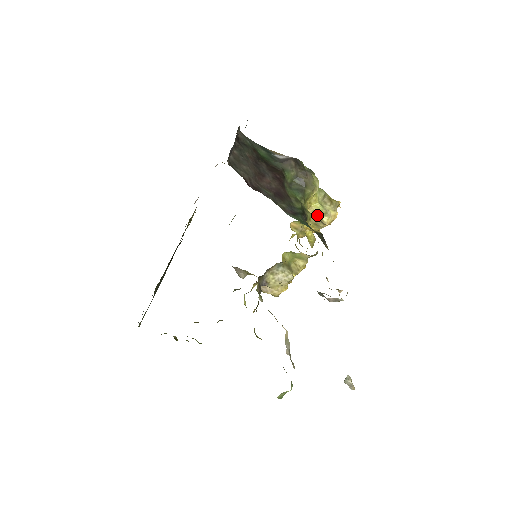
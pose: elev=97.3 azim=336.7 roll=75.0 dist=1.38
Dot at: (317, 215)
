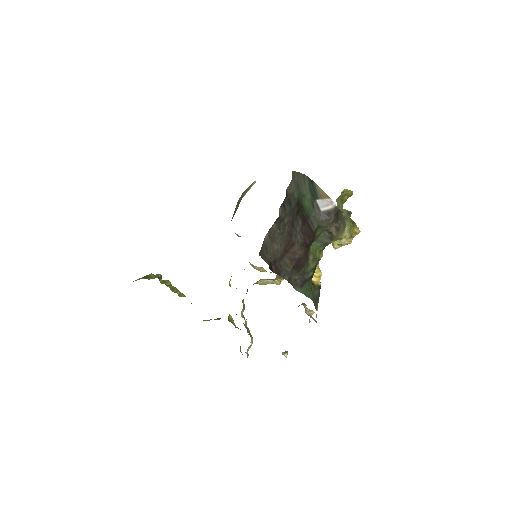
Dot at: occluded
